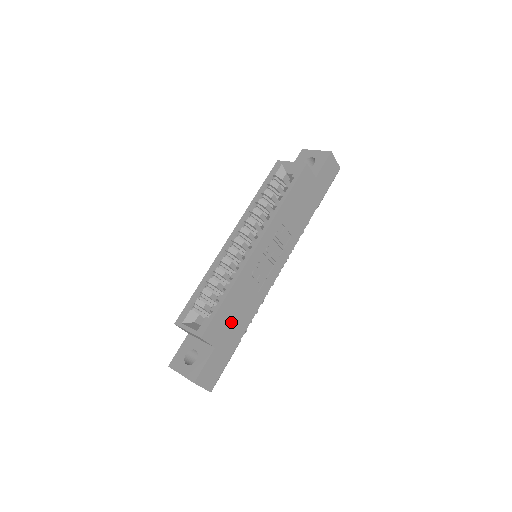
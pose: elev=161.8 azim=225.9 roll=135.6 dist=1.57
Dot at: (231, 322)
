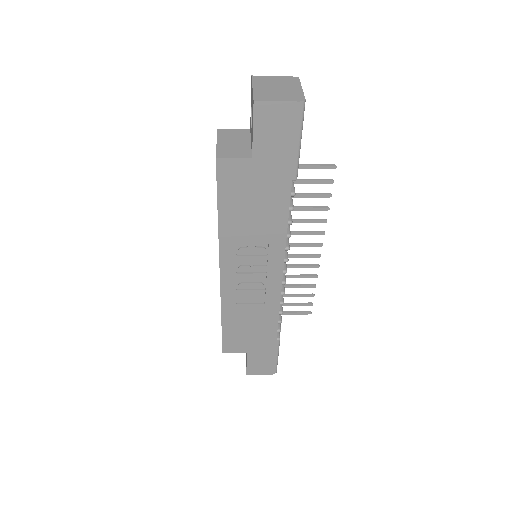
Dot at: (249, 333)
